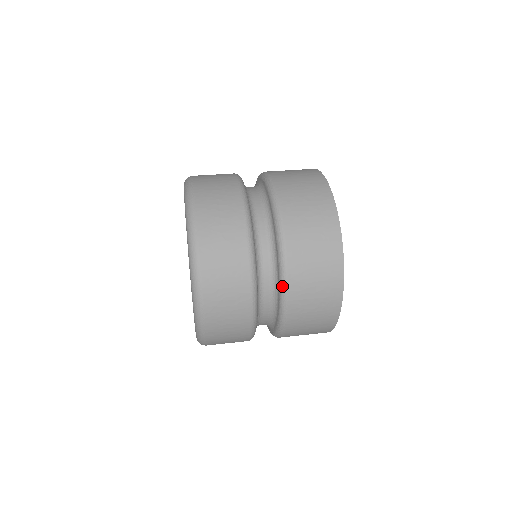
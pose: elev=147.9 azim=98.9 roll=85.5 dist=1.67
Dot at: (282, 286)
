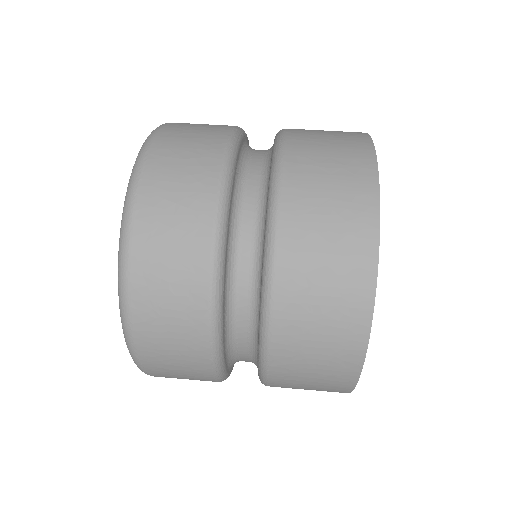
Dot at: (261, 363)
